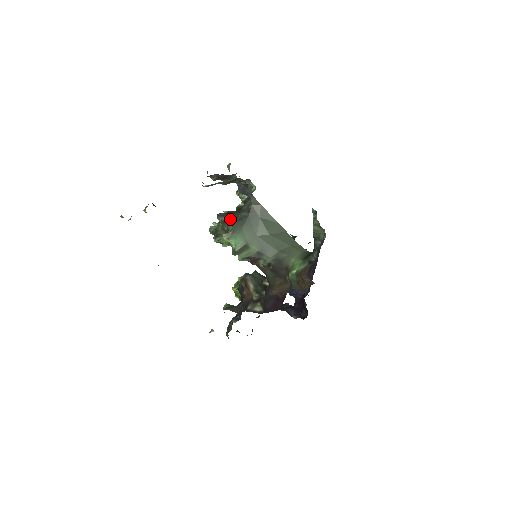
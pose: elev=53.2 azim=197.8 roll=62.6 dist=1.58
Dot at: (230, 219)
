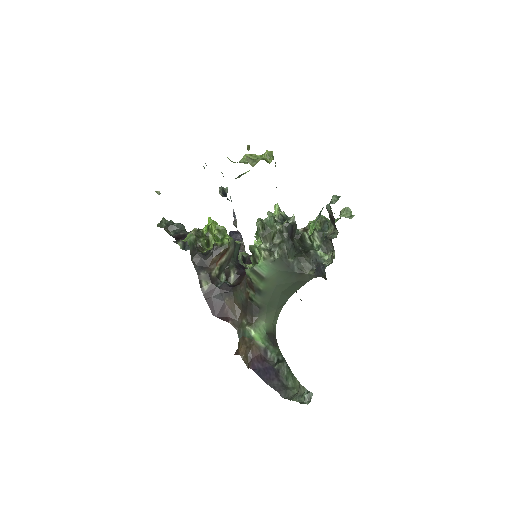
Dot at: (286, 249)
